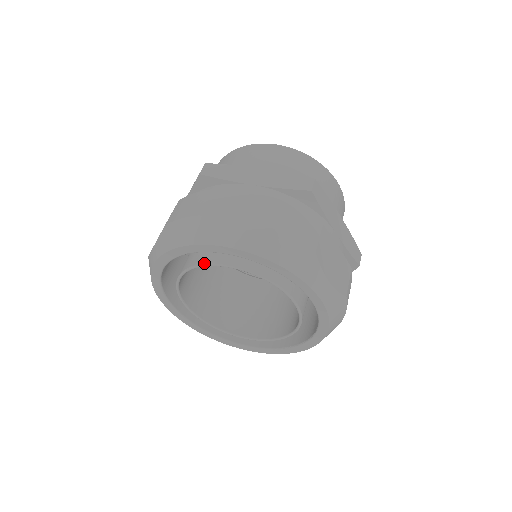
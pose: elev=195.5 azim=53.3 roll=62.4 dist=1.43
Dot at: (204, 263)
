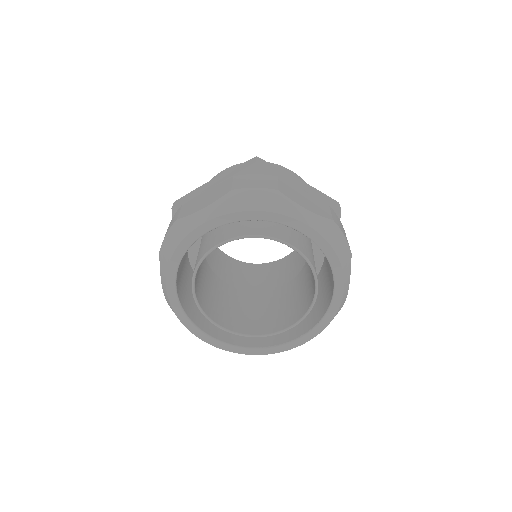
Dot at: (262, 235)
